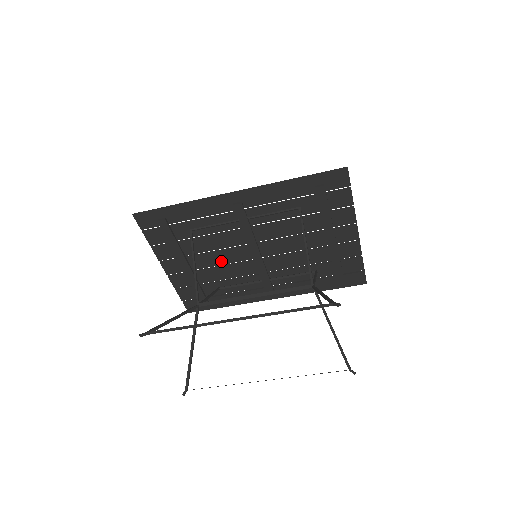
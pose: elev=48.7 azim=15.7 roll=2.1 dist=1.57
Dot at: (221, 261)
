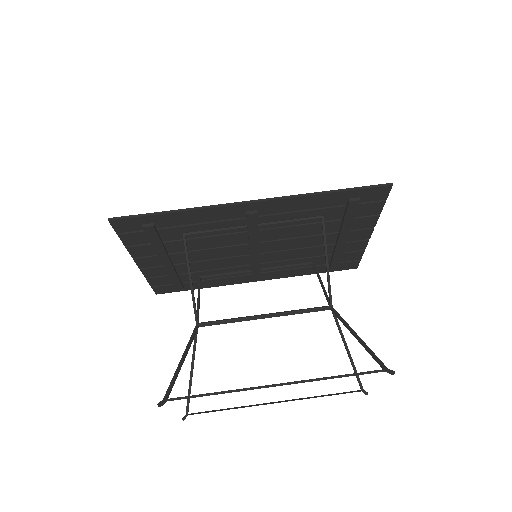
Dot at: (210, 256)
